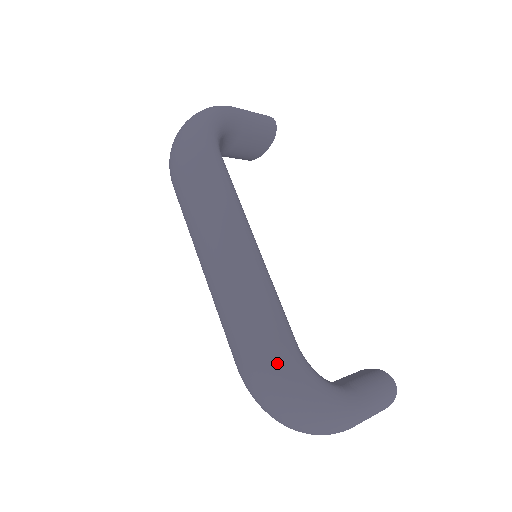
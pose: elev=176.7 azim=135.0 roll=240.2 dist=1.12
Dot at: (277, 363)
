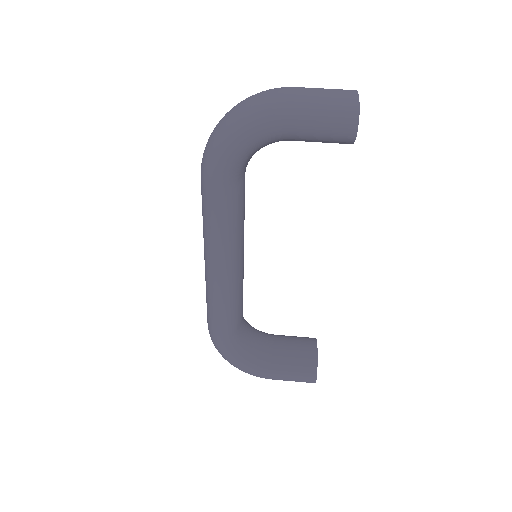
Dot at: (211, 337)
